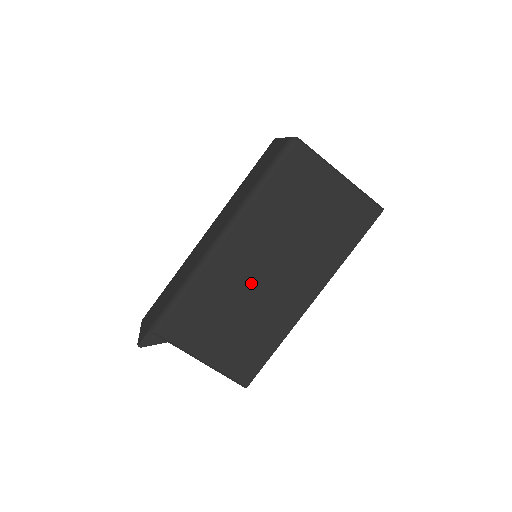
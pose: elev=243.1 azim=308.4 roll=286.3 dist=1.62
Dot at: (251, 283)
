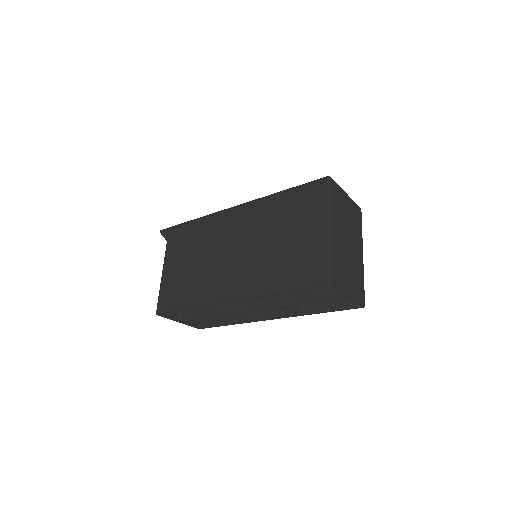
Dot at: (221, 248)
